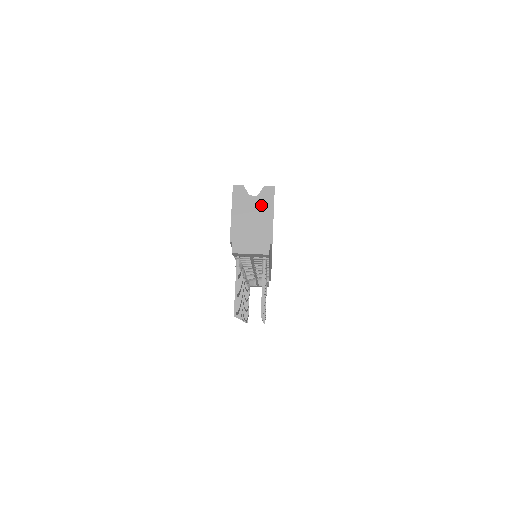
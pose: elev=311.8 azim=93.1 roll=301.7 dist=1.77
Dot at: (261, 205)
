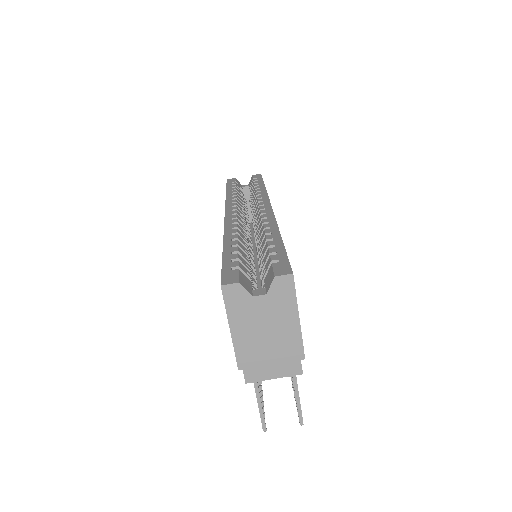
Dot at: (276, 308)
